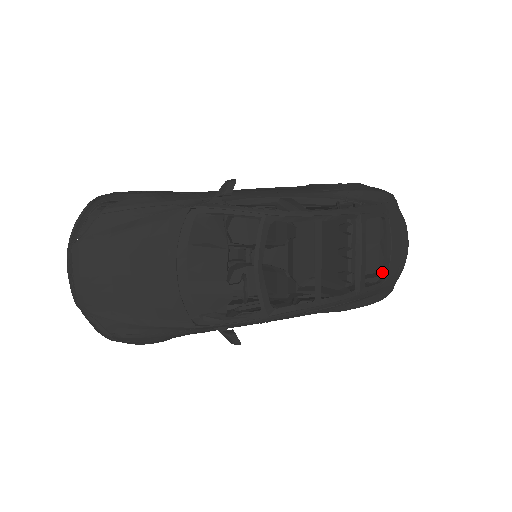
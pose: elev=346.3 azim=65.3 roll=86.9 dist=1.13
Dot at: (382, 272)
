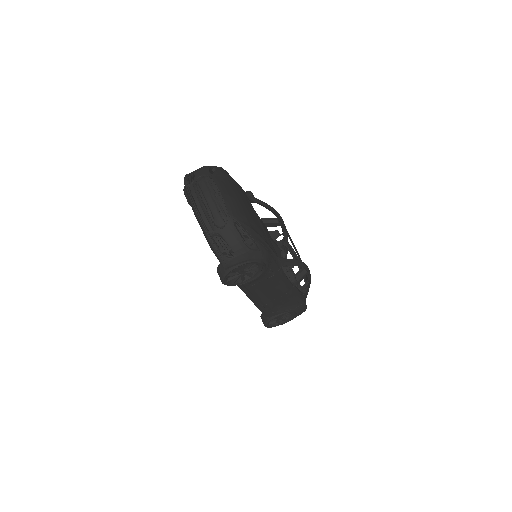
Dot at: occluded
